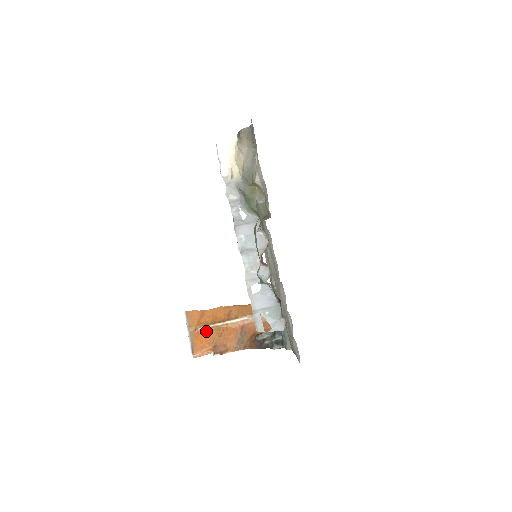
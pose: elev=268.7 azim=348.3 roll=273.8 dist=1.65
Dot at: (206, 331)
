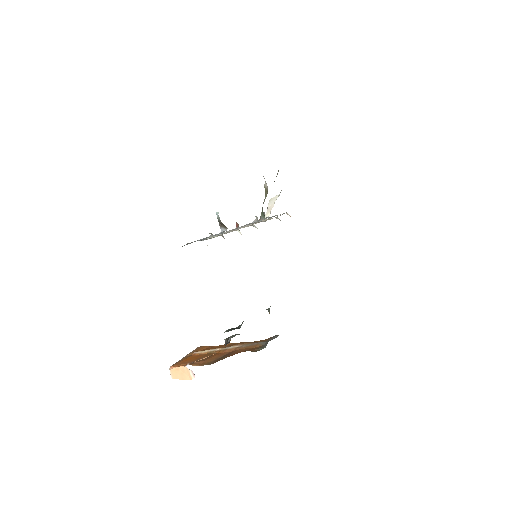
Dot at: (199, 355)
